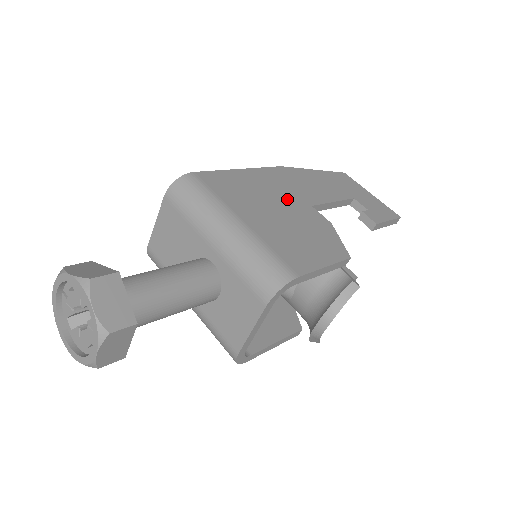
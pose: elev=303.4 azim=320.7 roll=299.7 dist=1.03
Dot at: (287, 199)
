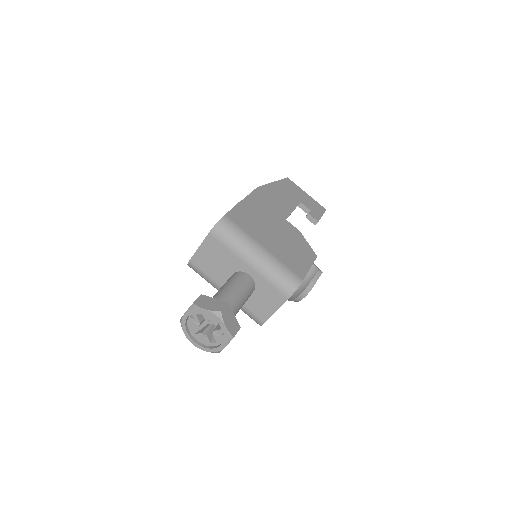
Dot at: (274, 219)
